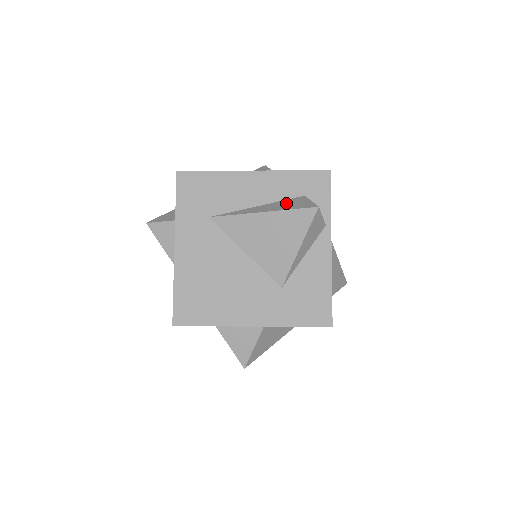
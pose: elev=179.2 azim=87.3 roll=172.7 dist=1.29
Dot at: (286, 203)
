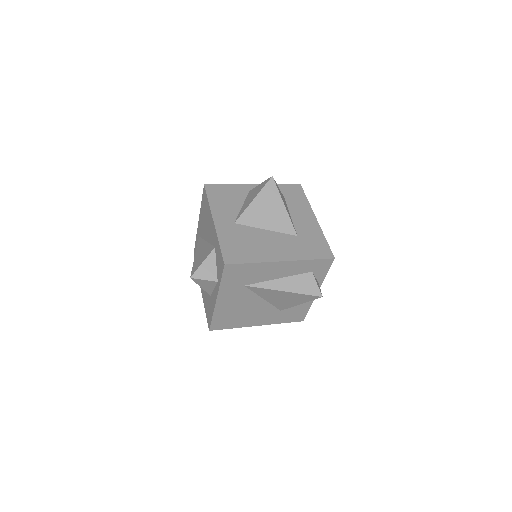
Dot at: (300, 282)
